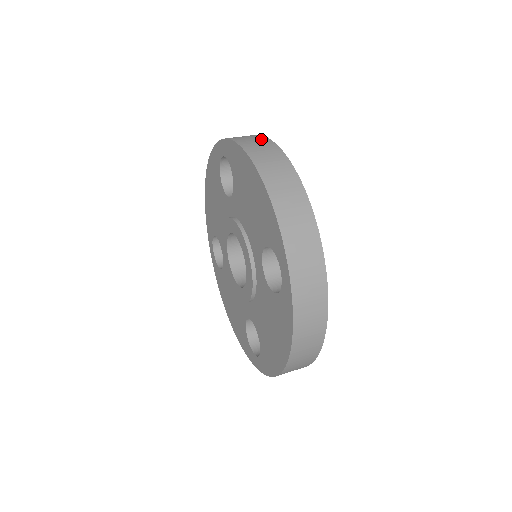
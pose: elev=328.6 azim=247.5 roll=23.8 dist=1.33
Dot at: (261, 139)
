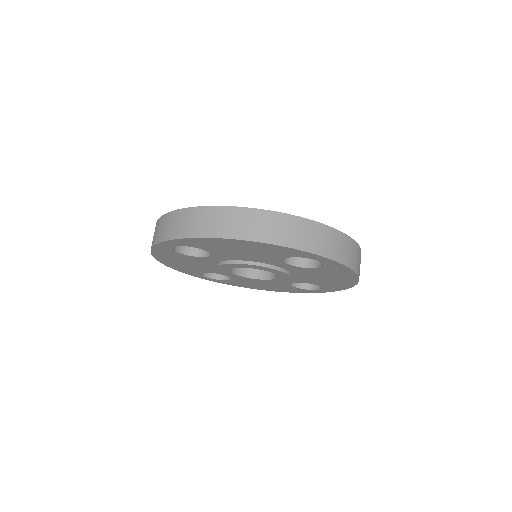
Dot at: (194, 214)
